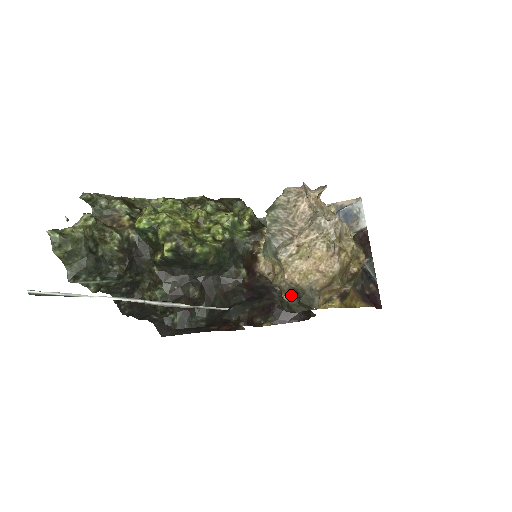
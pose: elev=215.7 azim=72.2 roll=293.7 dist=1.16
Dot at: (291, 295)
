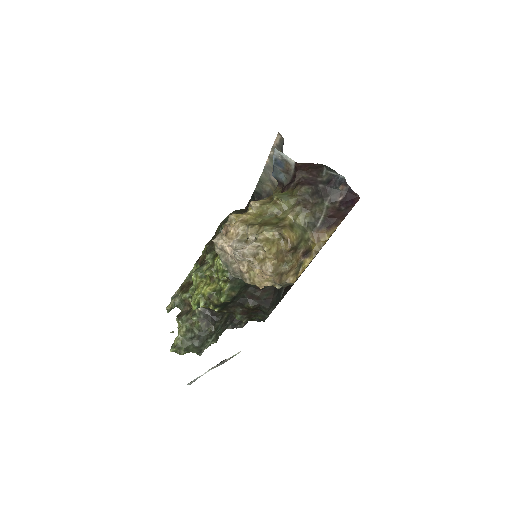
Dot at: occluded
